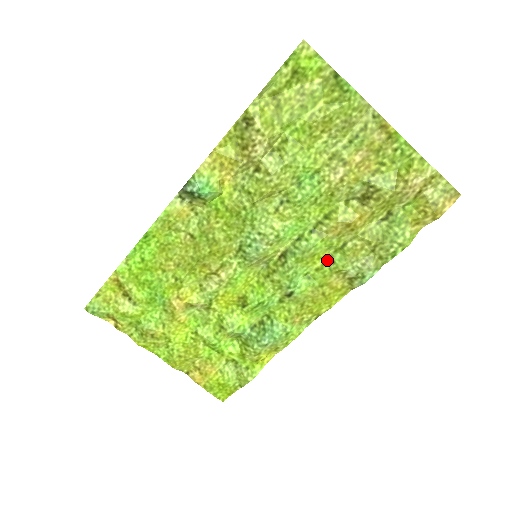
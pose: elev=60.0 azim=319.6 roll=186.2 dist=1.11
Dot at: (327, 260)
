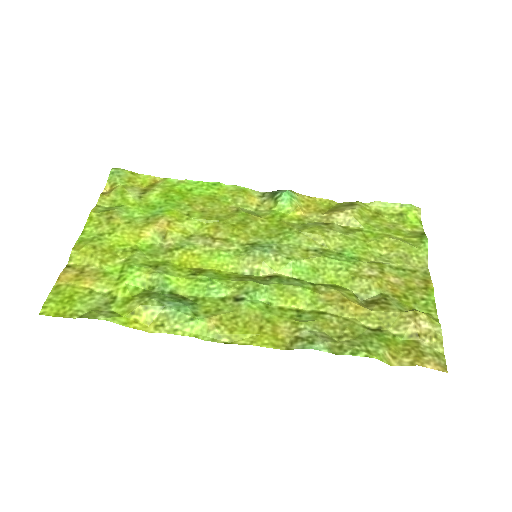
Dot at: (297, 311)
